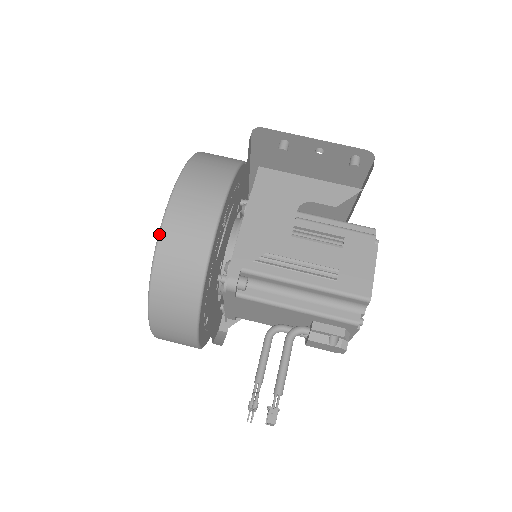
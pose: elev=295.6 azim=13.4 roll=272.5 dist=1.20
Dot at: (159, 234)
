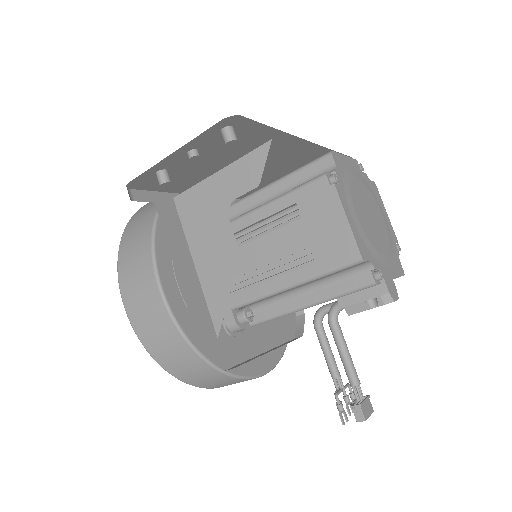
Dot at: occluded
